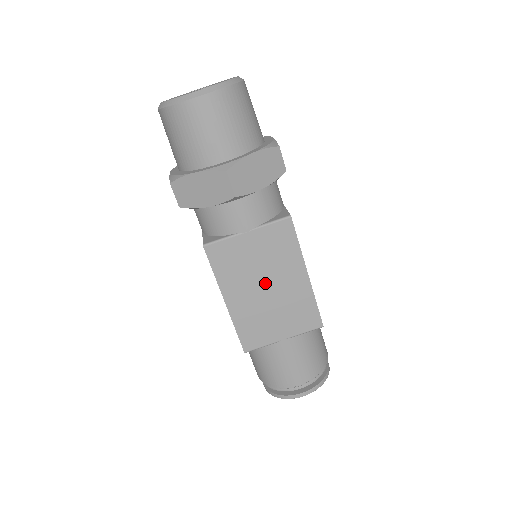
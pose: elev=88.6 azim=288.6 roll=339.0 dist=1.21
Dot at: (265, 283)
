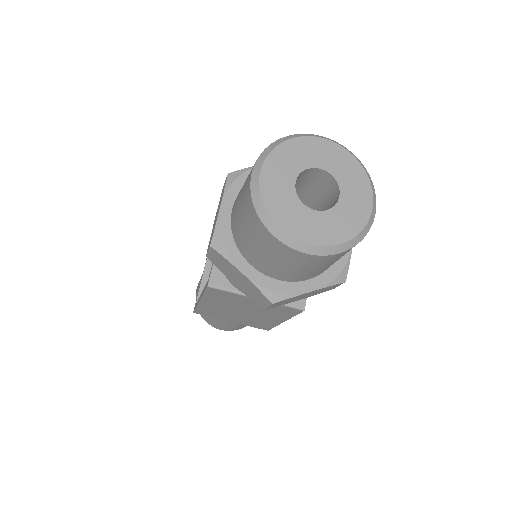
Dot at: (244, 311)
